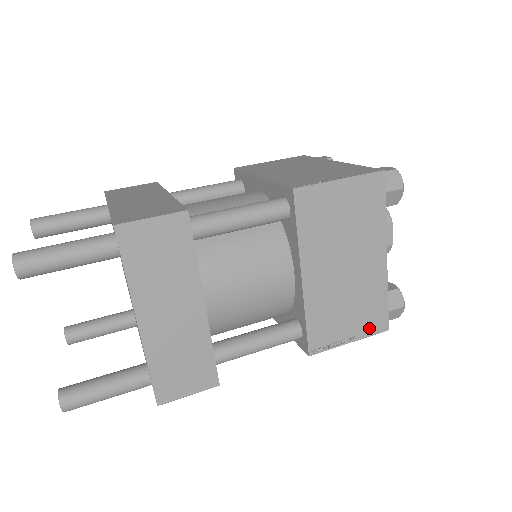
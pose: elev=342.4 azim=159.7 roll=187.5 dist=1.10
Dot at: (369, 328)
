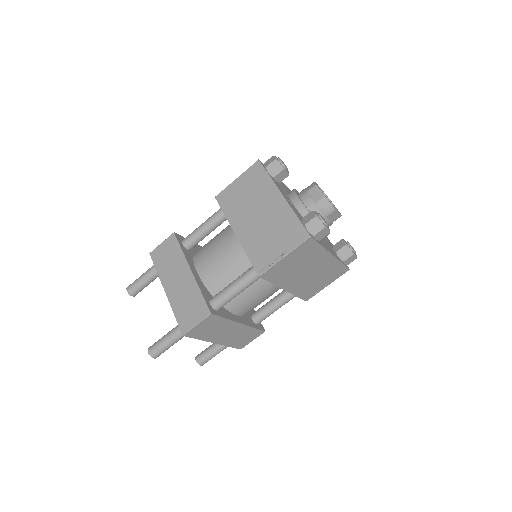
Dot at: (294, 242)
